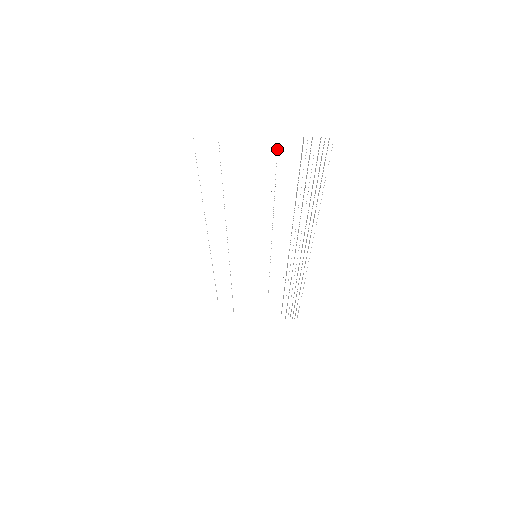
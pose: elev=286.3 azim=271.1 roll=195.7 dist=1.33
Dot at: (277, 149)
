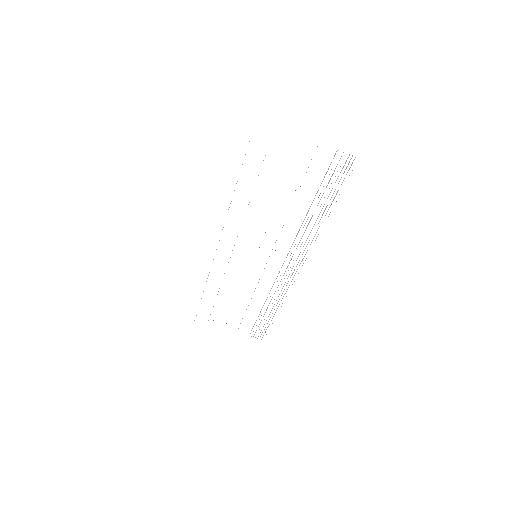
Dot at: occluded
